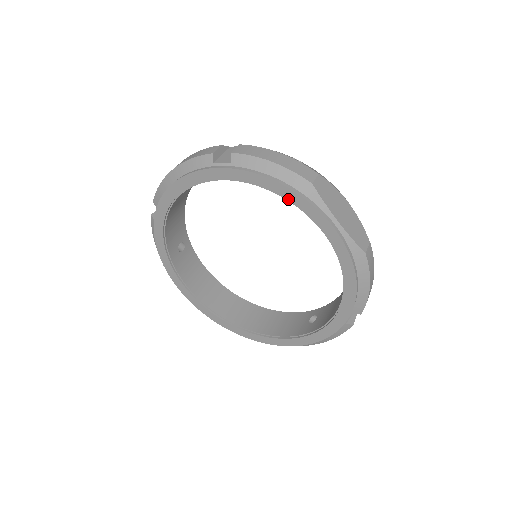
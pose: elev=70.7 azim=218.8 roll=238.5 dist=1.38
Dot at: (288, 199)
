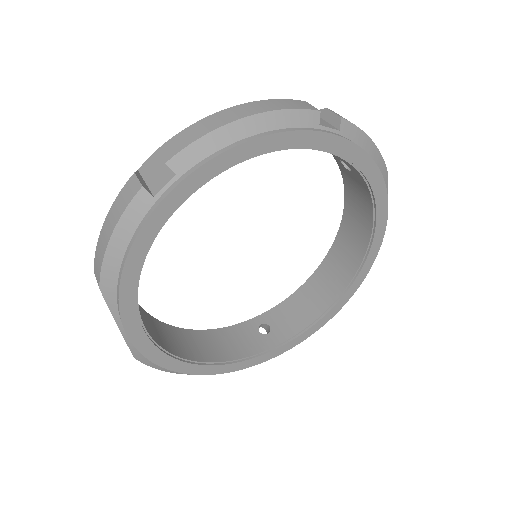
Dot at: (373, 186)
